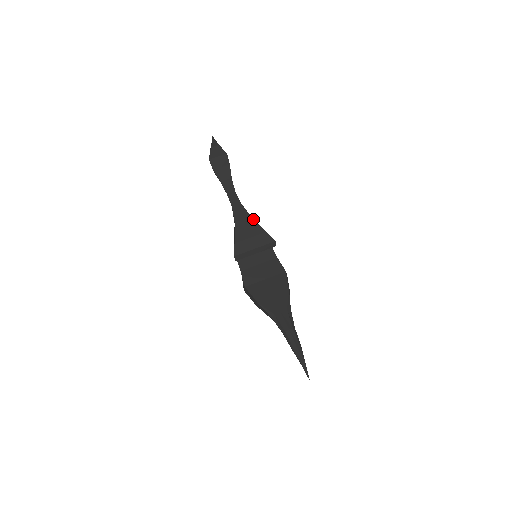
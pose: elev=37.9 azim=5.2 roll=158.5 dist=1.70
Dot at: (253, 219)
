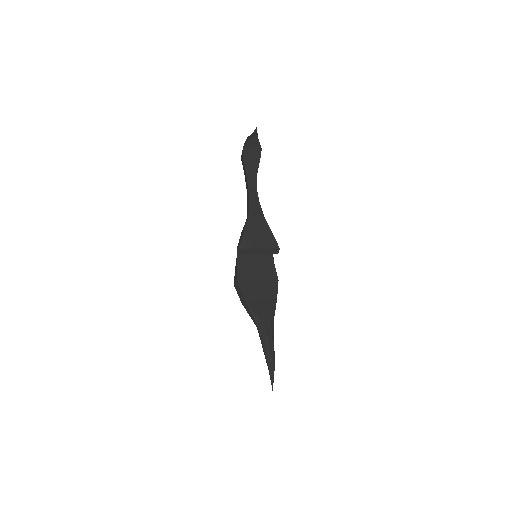
Dot at: occluded
